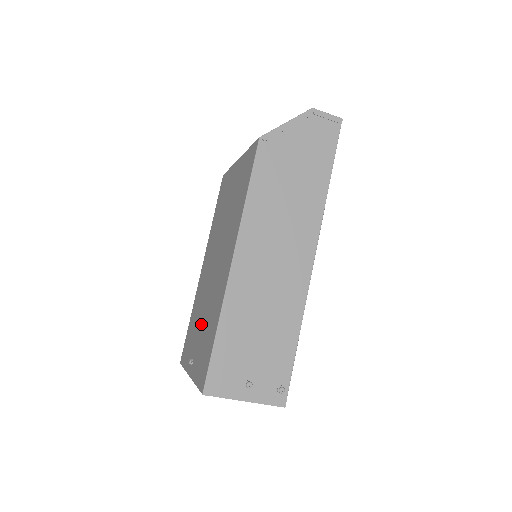
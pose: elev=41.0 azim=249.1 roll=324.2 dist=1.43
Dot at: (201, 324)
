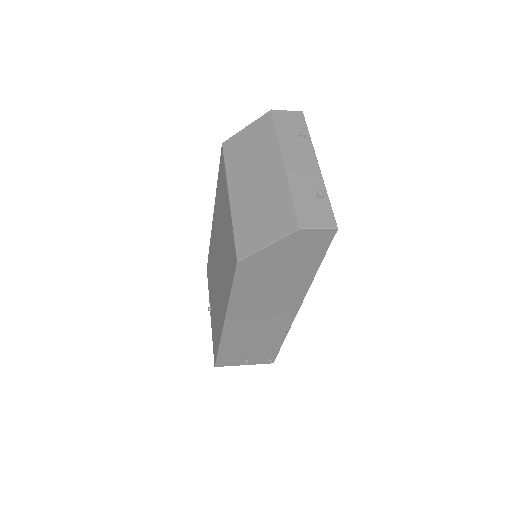
Dot at: (213, 296)
